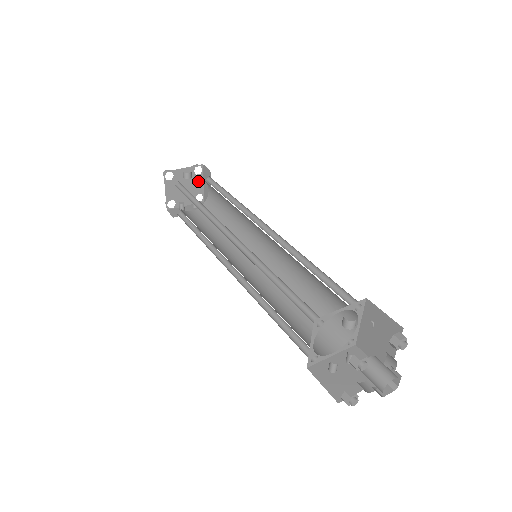
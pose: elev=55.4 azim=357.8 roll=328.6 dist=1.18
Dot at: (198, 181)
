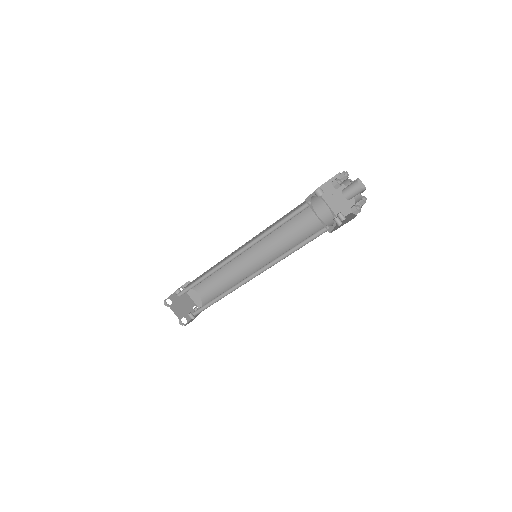
Dot at: (187, 298)
